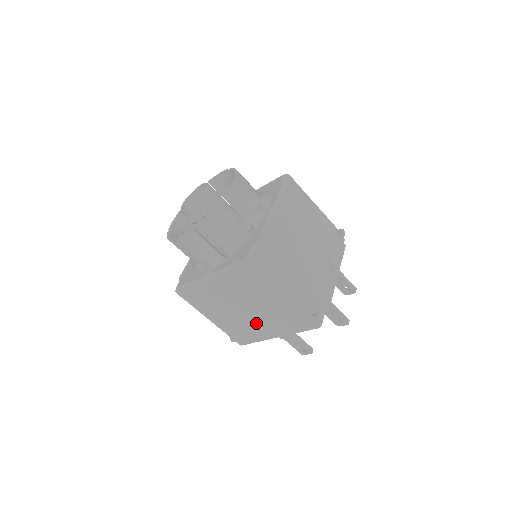
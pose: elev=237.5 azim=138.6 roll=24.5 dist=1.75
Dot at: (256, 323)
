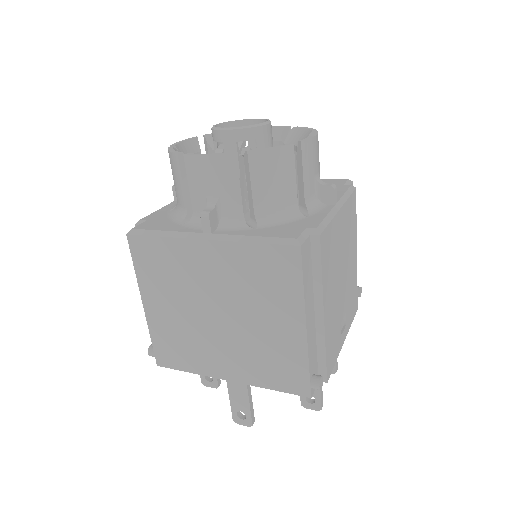
Dot at: (216, 344)
